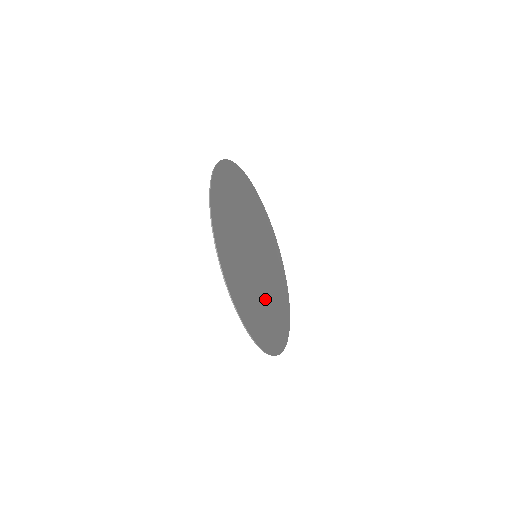
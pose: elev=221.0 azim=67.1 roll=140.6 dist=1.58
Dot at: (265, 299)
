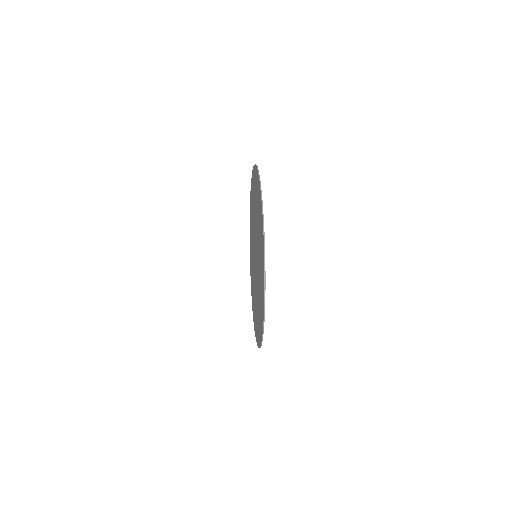
Dot at: occluded
